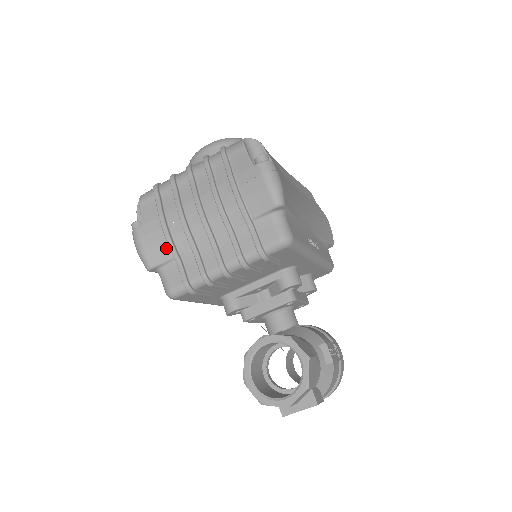
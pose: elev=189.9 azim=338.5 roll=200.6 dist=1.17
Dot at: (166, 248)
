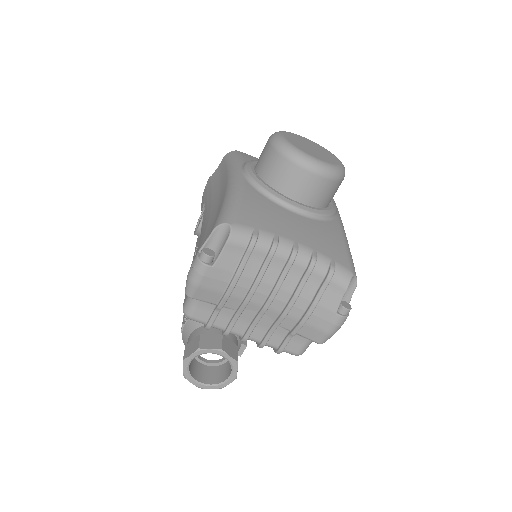
Dot at: (217, 297)
